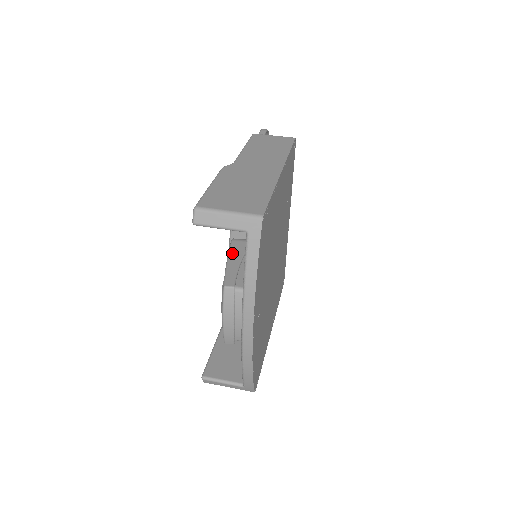
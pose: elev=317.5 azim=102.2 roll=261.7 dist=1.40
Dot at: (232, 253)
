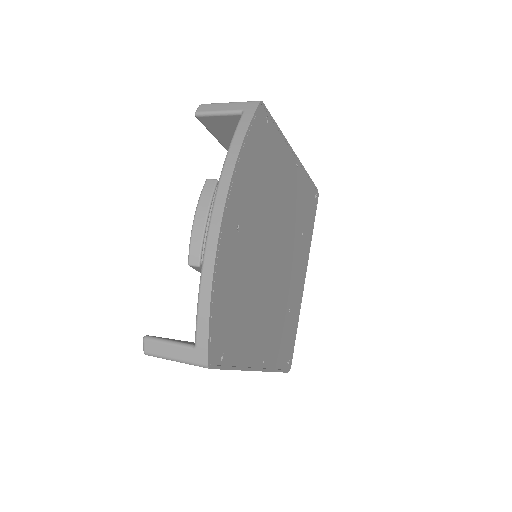
Dot at: occluded
